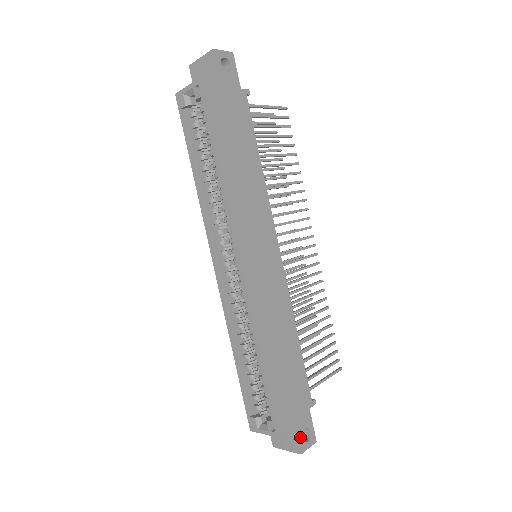
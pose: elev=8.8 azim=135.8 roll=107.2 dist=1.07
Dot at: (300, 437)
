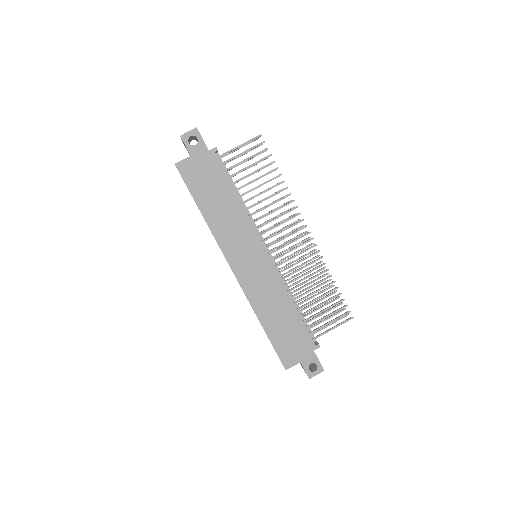
Dot at: (307, 369)
